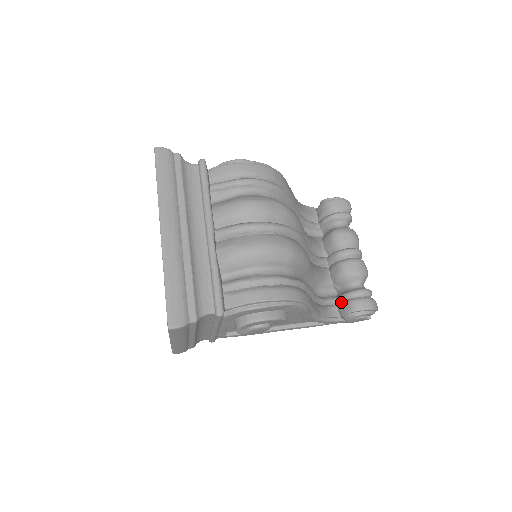
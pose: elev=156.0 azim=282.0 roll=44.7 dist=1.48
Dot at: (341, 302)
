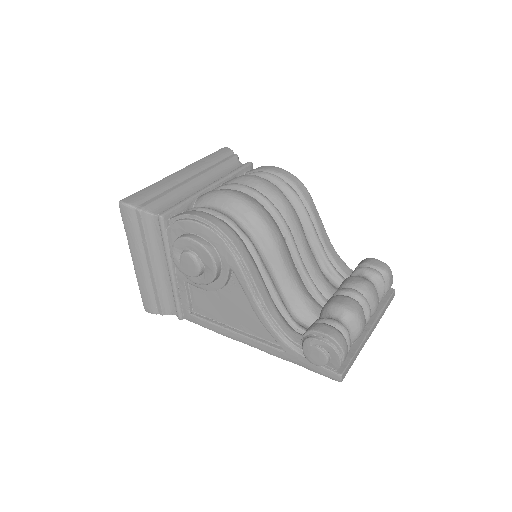
Dot at: occluded
